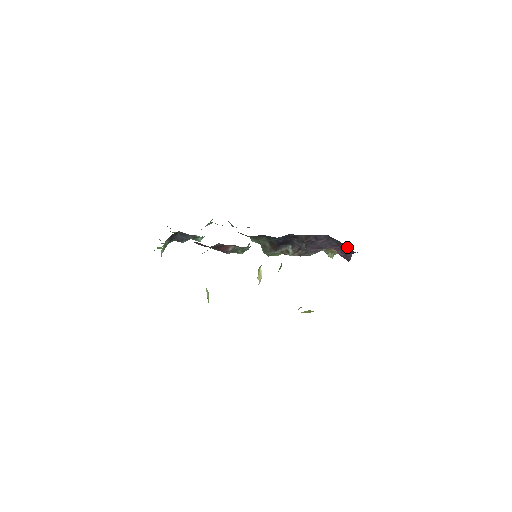
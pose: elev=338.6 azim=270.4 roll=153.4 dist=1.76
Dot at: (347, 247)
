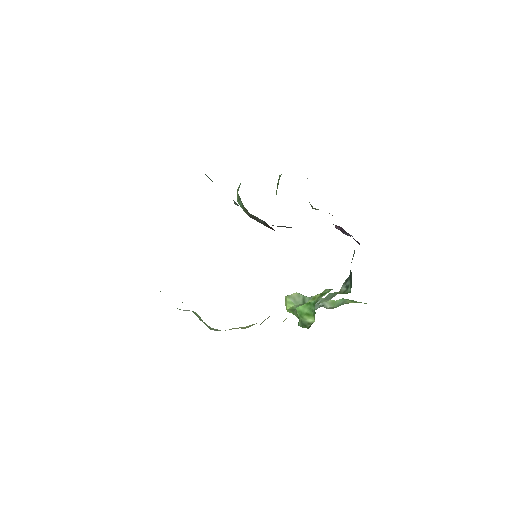
Dot at: (358, 242)
